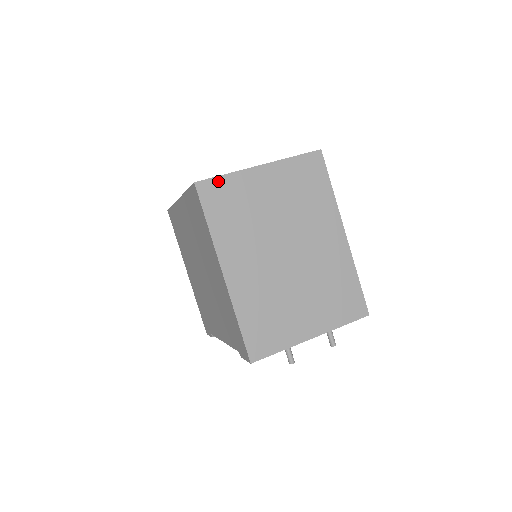
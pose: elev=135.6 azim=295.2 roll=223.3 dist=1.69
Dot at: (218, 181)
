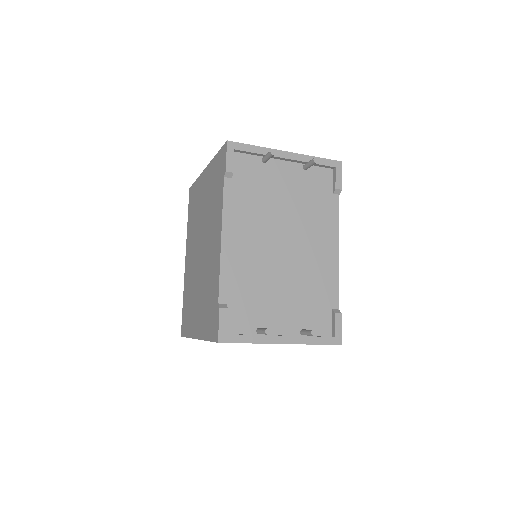
Dot at: occluded
